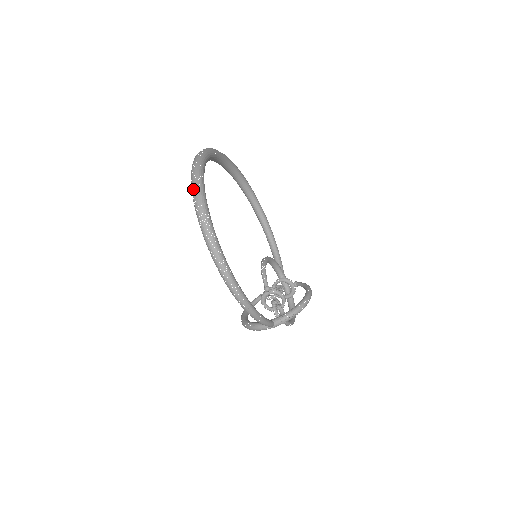
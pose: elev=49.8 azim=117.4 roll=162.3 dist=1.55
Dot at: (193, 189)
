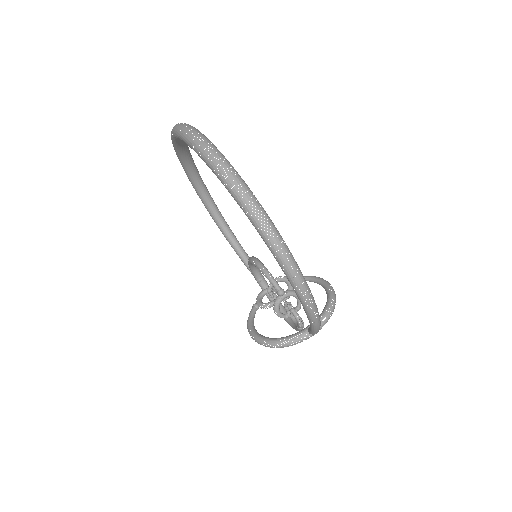
Dot at: (222, 170)
